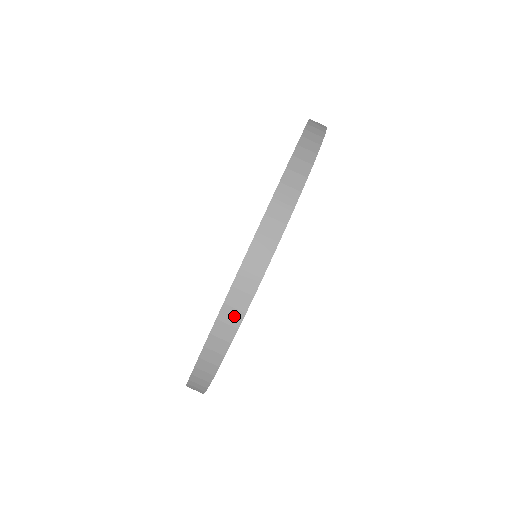
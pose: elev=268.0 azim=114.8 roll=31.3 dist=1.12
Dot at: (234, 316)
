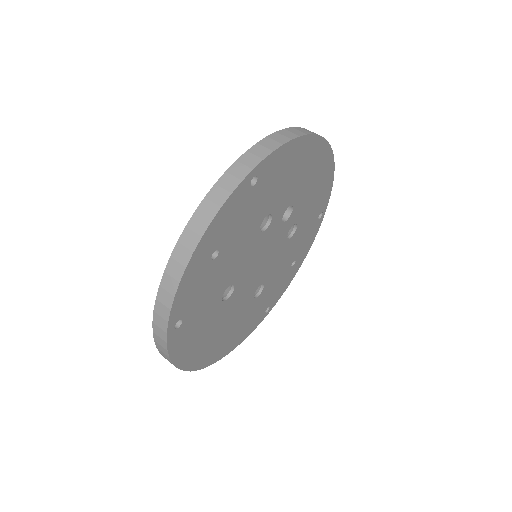
Dot at: (210, 209)
